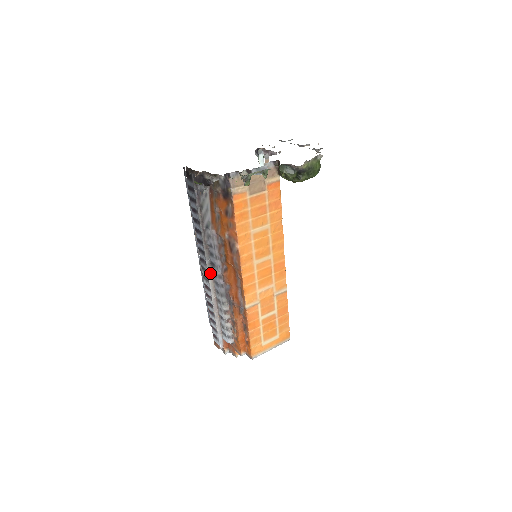
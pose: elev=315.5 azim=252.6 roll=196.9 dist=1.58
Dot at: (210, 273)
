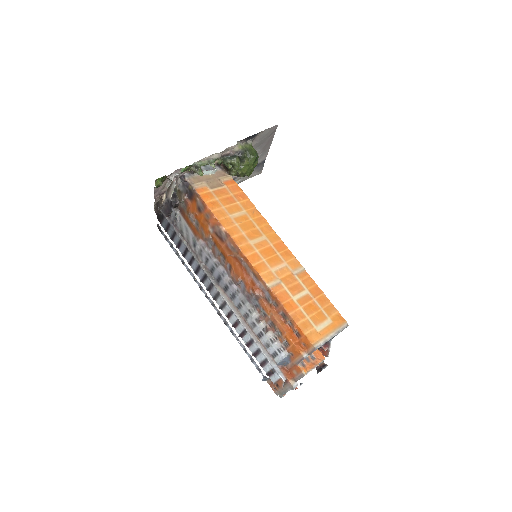
Dot at: (222, 293)
